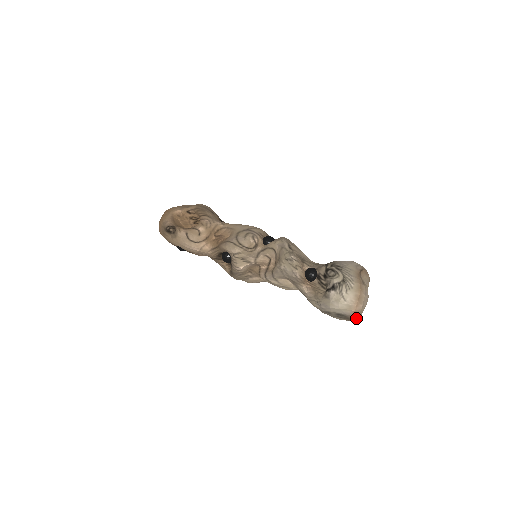
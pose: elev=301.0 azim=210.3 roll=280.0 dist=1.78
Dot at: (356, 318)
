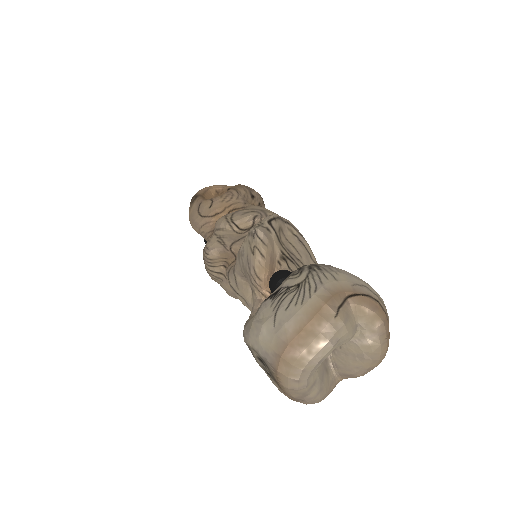
Dot at: (286, 383)
